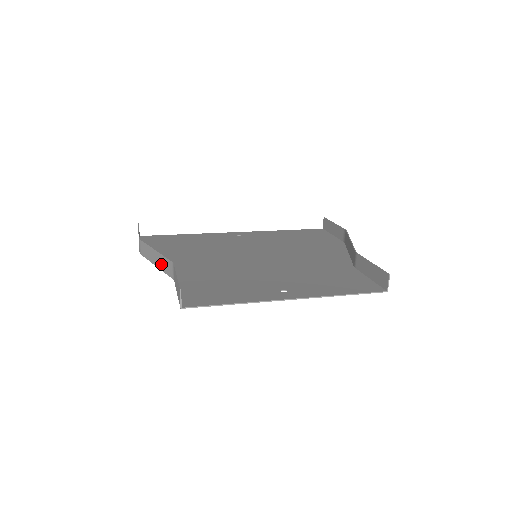
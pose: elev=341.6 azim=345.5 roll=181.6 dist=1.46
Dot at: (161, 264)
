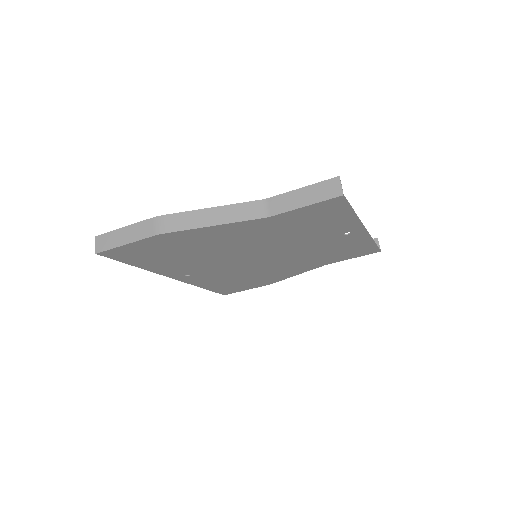
Dot at: (231, 215)
